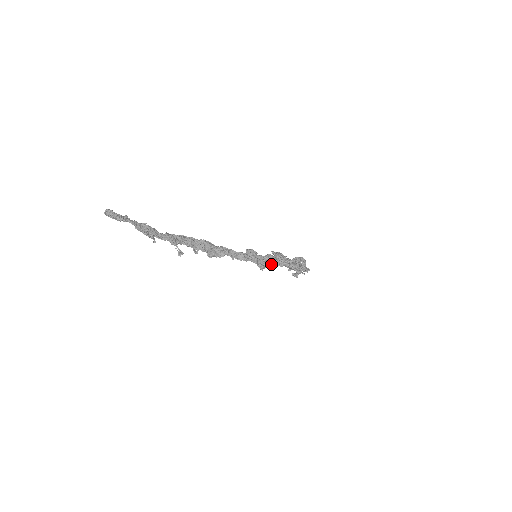
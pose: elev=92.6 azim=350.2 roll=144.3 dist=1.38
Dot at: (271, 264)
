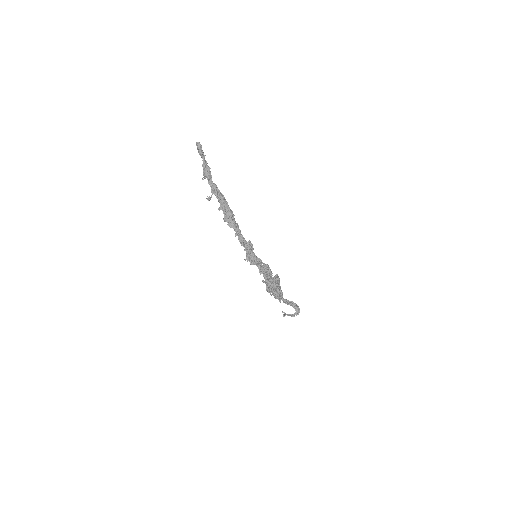
Dot at: (255, 264)
